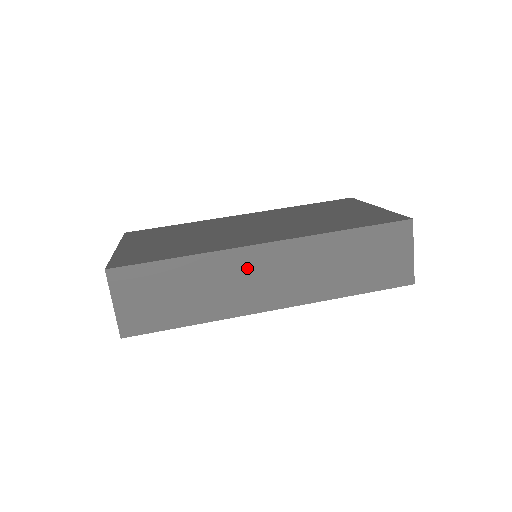
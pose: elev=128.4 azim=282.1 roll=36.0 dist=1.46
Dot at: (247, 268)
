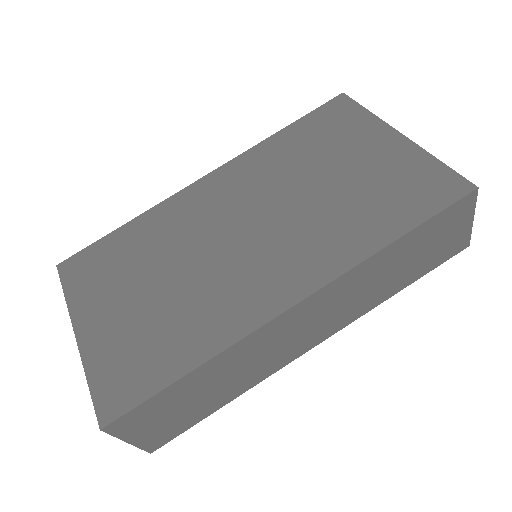
Dot at: (278, 335)
